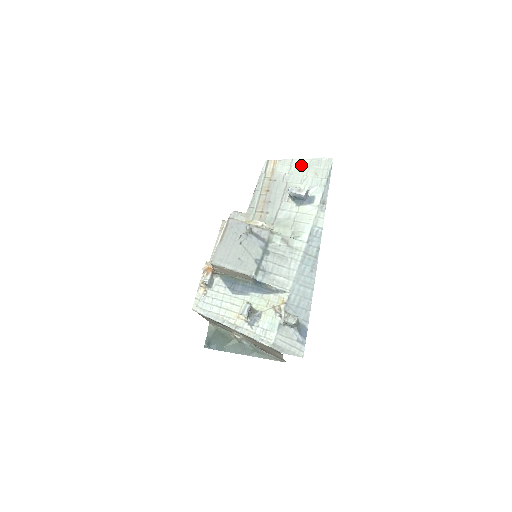
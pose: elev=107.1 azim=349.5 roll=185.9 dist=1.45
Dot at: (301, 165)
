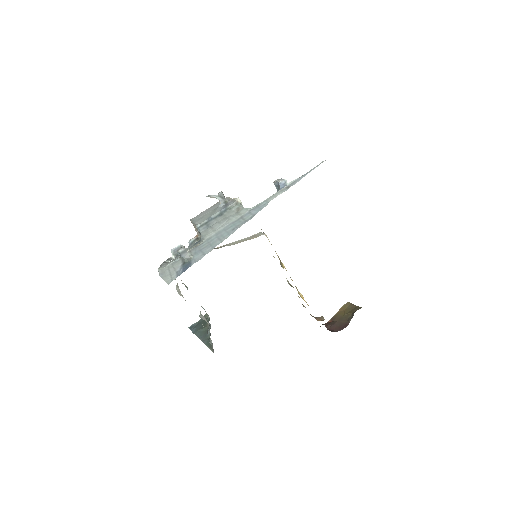
Dot at: occluded
